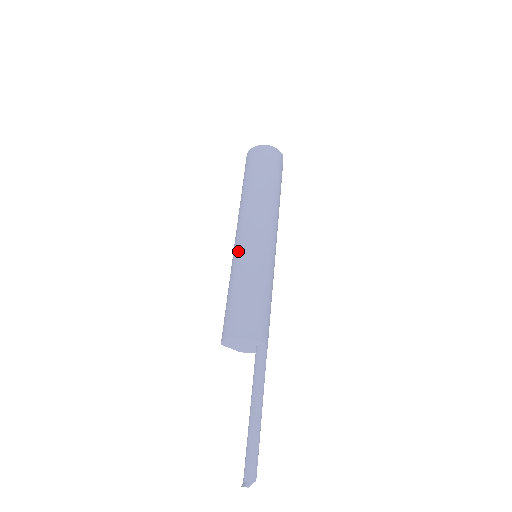
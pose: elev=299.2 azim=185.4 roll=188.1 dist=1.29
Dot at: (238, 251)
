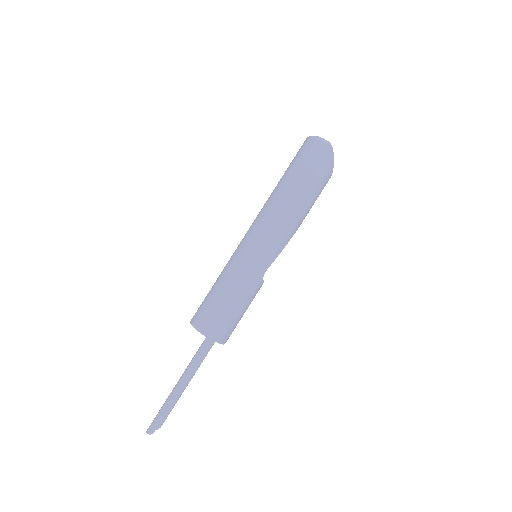
Dot at: occluded
